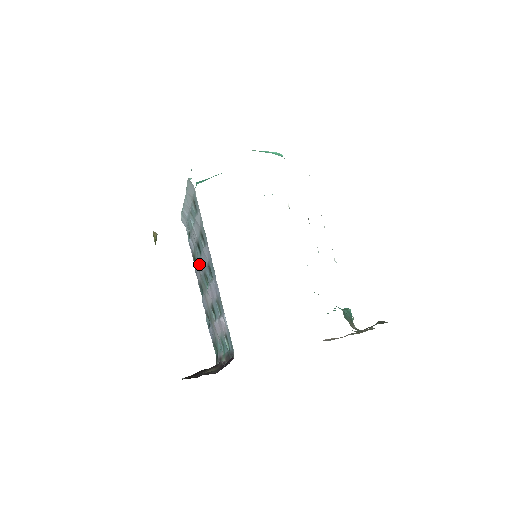
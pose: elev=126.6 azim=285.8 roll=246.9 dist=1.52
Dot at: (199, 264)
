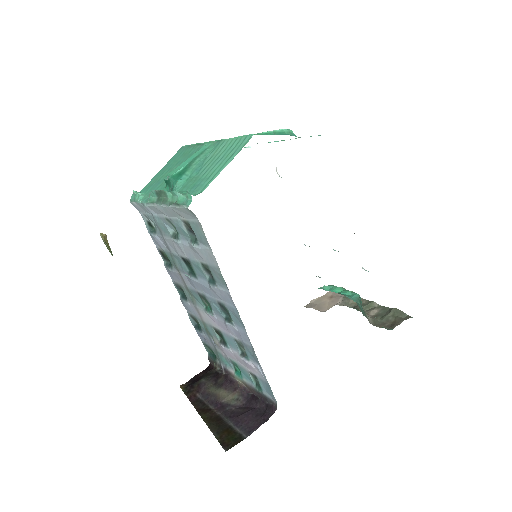
Dot at: (184, 276)
